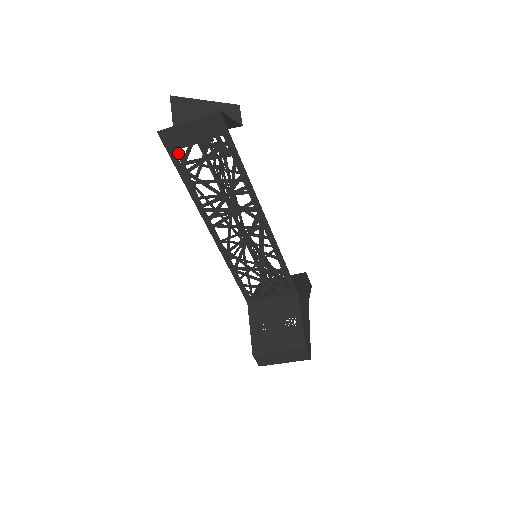
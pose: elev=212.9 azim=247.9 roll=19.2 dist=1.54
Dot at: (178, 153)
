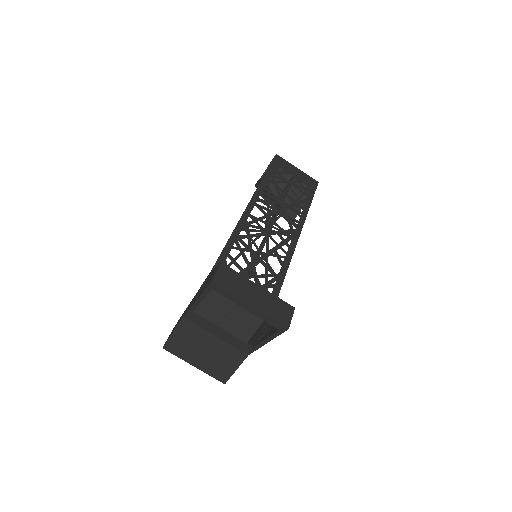
Dot at: (277, 167)
